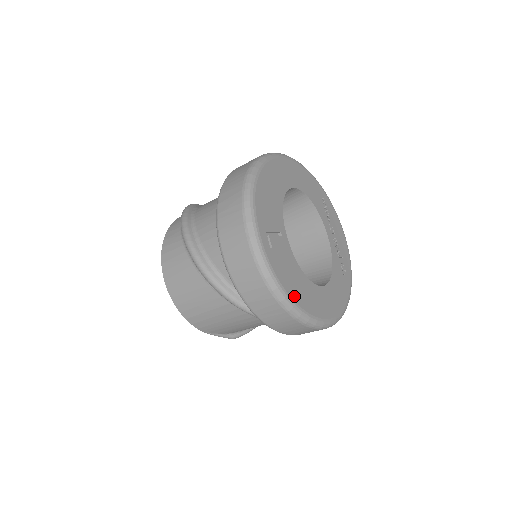
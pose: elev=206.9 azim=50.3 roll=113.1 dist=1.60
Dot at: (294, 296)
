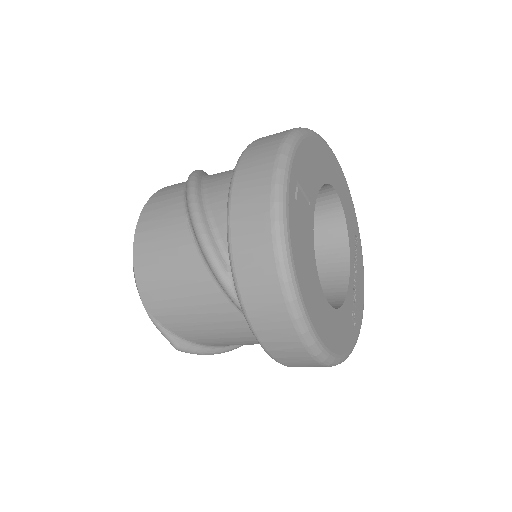
Dot at: (298, 270)
